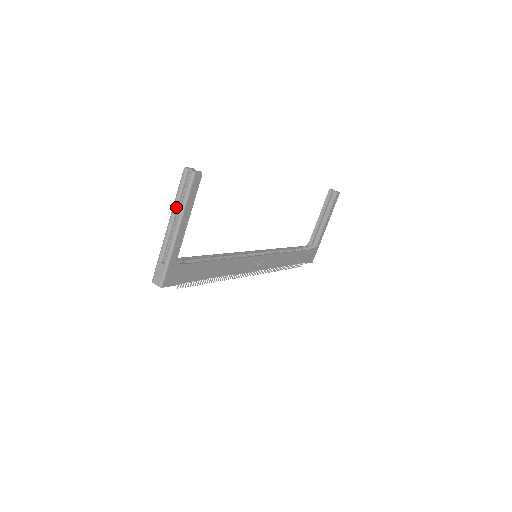
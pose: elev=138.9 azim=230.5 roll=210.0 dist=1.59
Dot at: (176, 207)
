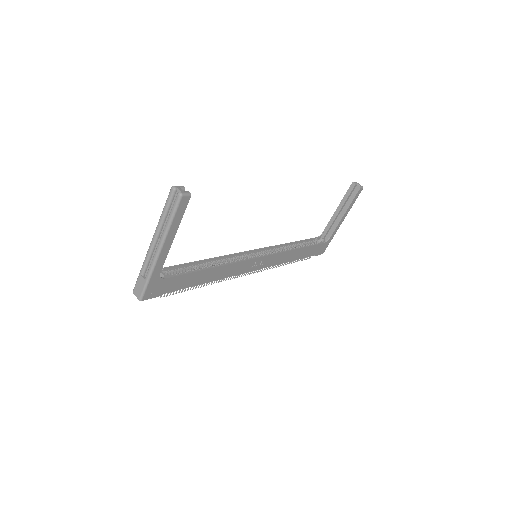
Dot at: (160, 225)
